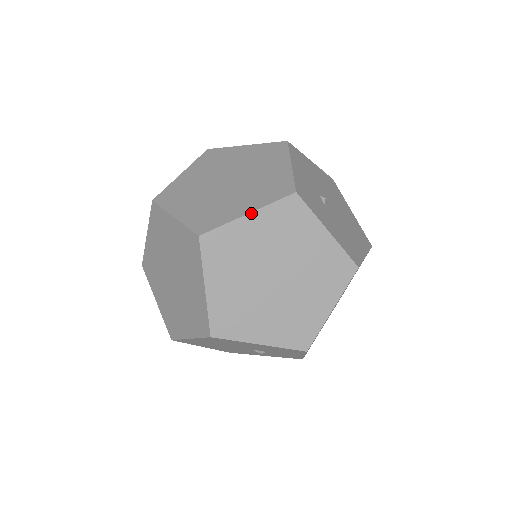
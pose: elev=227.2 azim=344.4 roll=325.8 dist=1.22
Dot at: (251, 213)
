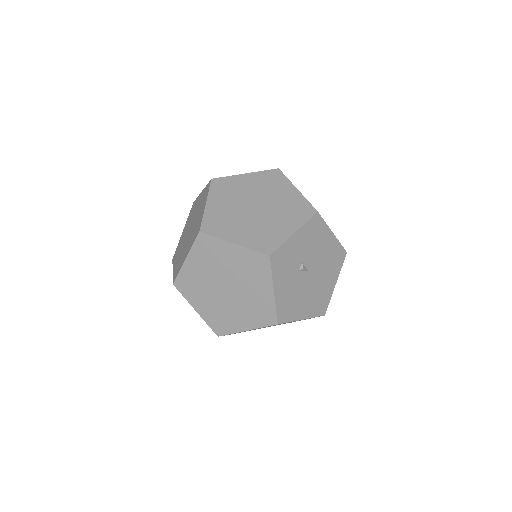
Dot at: (236, 244)
